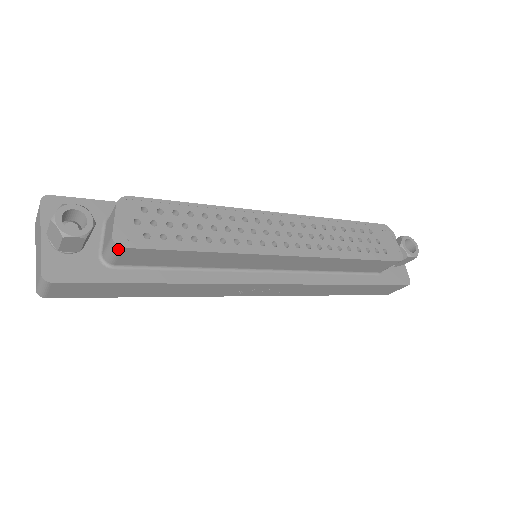
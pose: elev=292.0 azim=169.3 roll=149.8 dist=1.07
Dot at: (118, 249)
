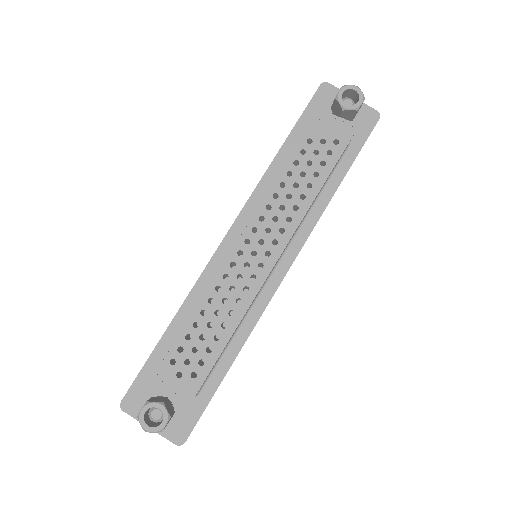
Dot at: (191, 401)
